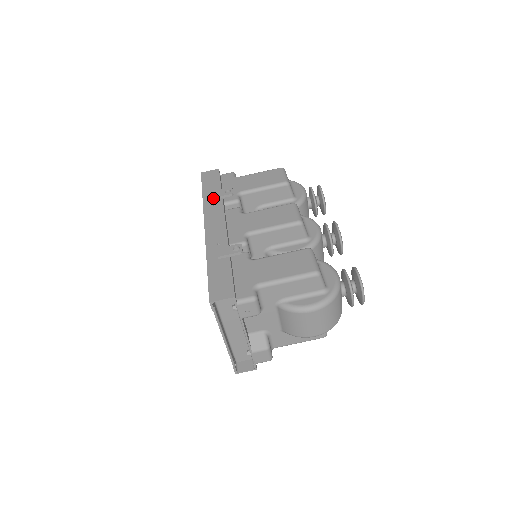
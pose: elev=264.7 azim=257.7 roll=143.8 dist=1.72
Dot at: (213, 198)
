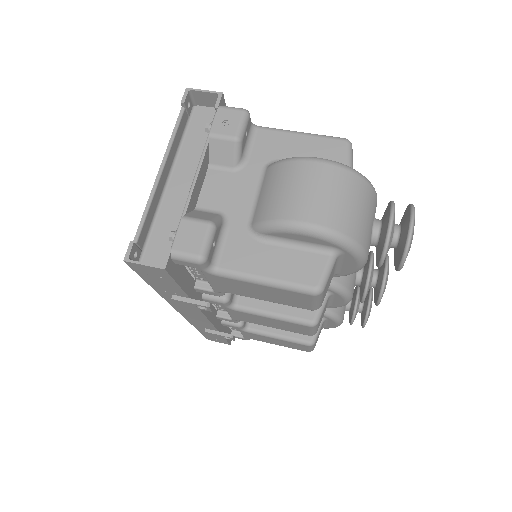
Dot at: occluded
